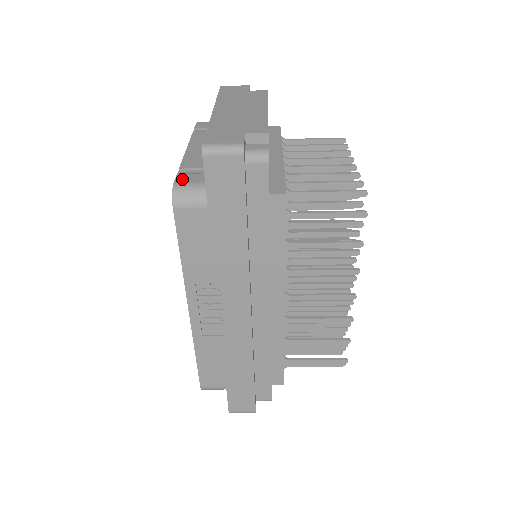
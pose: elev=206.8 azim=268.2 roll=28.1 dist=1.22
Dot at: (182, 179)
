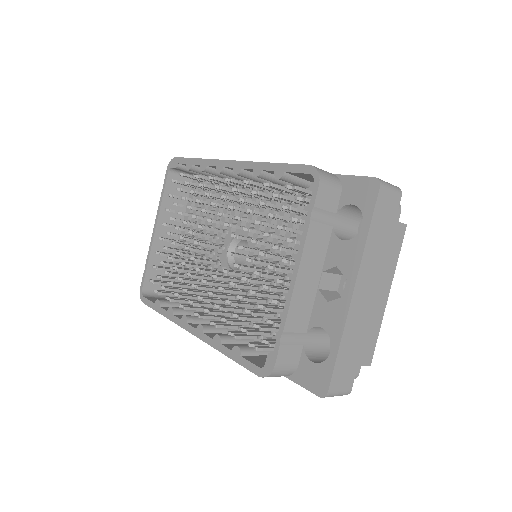
Dot at: (282, 358)
